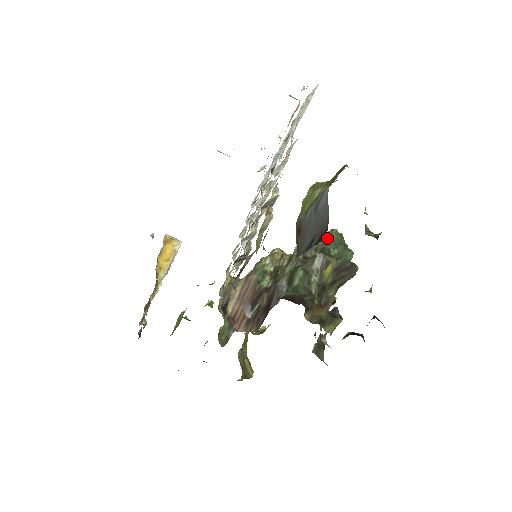
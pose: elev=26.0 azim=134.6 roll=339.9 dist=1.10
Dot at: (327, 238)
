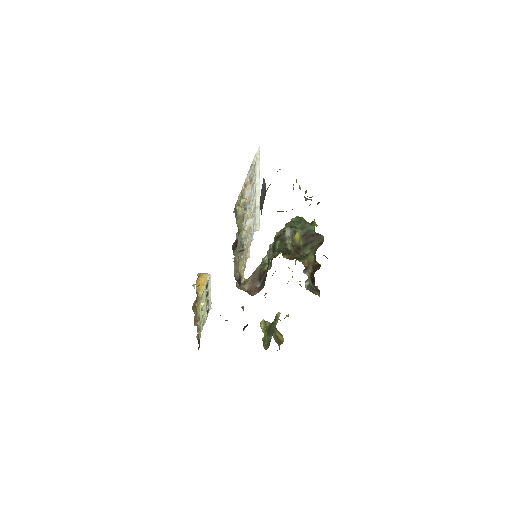
Dot at: (292, 221)
